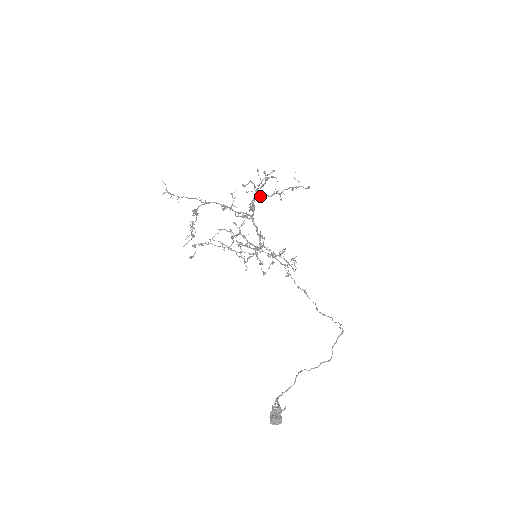
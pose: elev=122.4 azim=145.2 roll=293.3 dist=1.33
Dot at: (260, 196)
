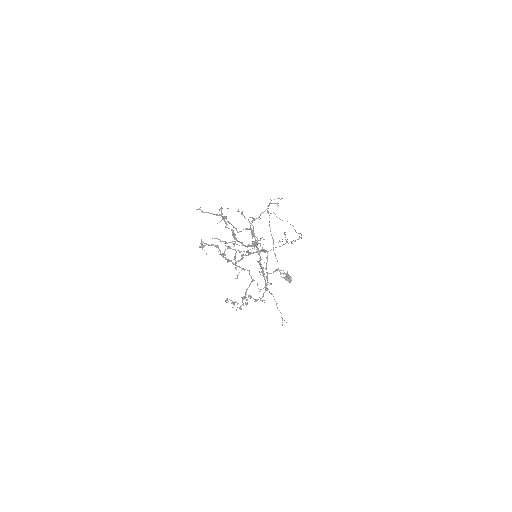
Dot at: occluded
